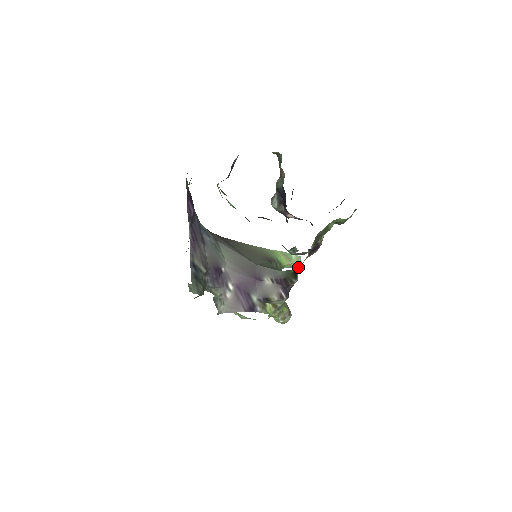
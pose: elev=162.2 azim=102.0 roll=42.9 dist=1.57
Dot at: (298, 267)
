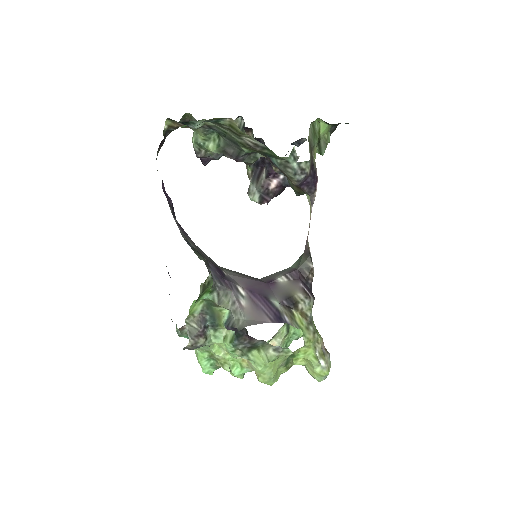
Dot at: (307, 239)
